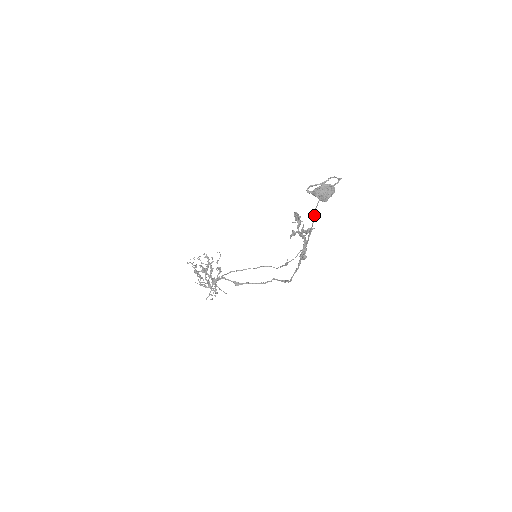
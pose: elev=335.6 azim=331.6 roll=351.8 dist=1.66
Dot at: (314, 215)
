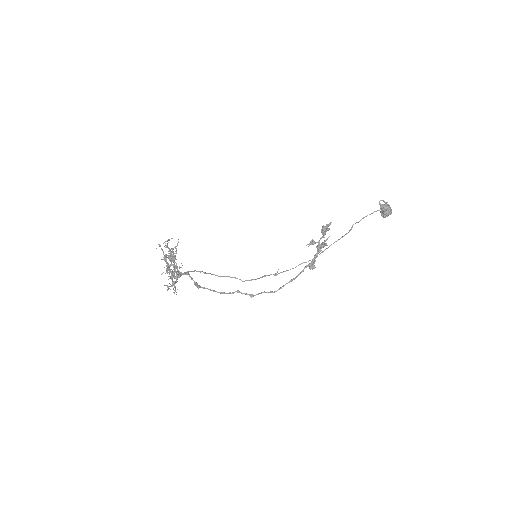
Dot at: (351, 229)
